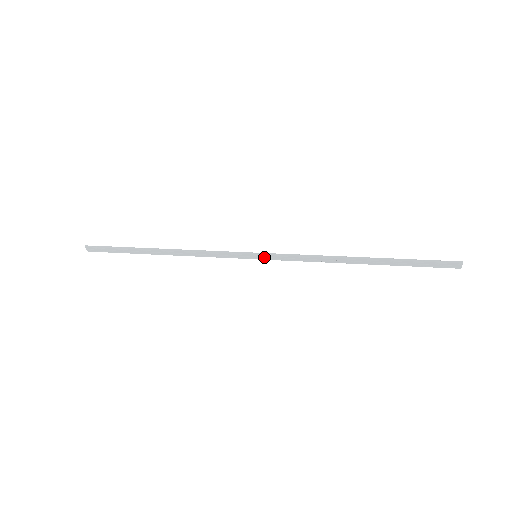
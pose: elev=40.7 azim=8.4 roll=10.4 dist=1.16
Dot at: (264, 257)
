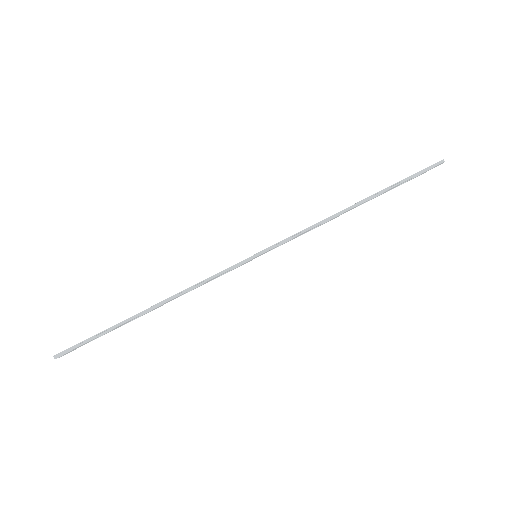
Dot at: occluded
